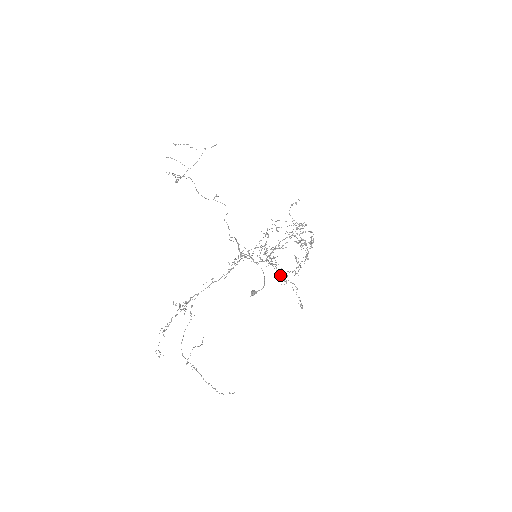
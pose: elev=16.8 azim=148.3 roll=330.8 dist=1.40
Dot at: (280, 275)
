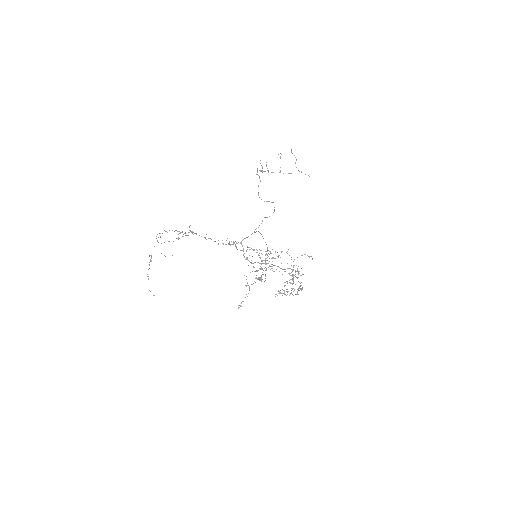
Dot at: occluded
